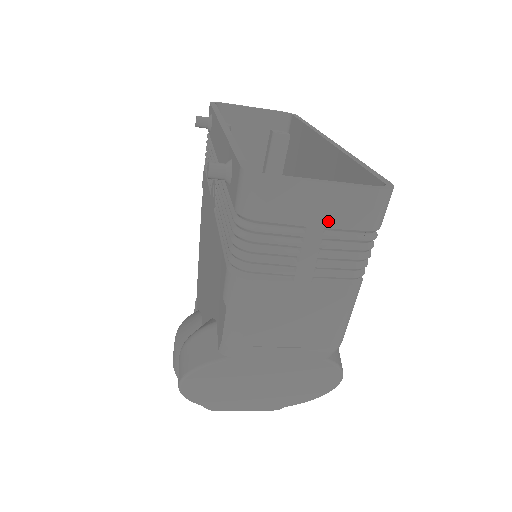
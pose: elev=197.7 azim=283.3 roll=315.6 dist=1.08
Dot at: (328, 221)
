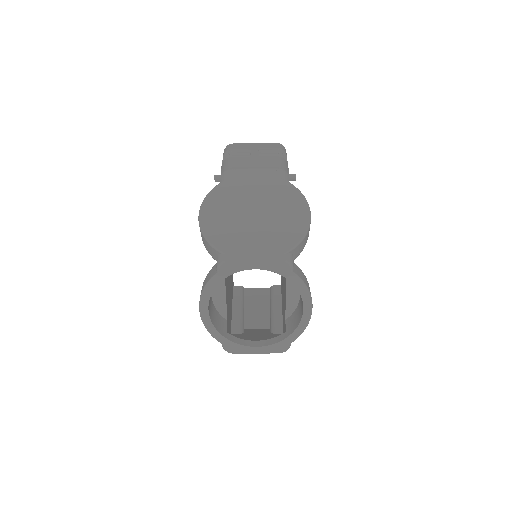
Dot at: (259, 148)
